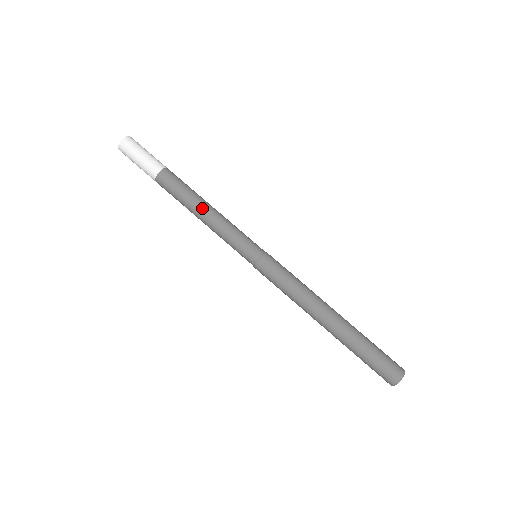
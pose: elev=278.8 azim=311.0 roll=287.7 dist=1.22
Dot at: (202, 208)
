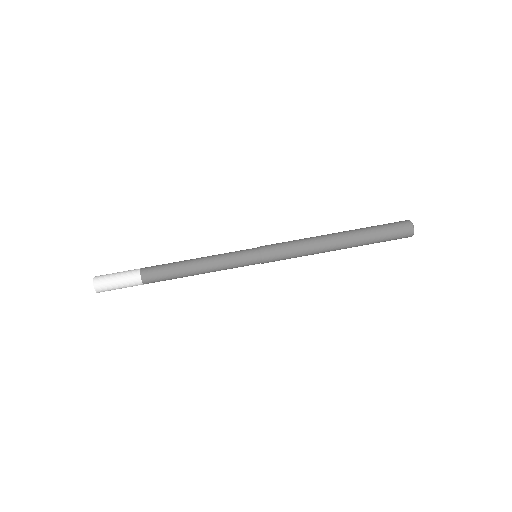
Dot at: (192, 261)
